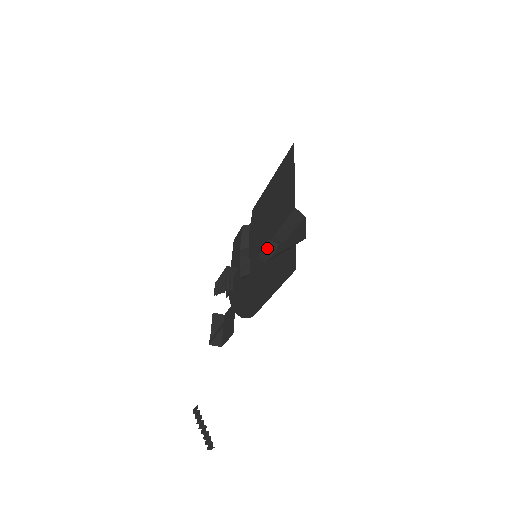
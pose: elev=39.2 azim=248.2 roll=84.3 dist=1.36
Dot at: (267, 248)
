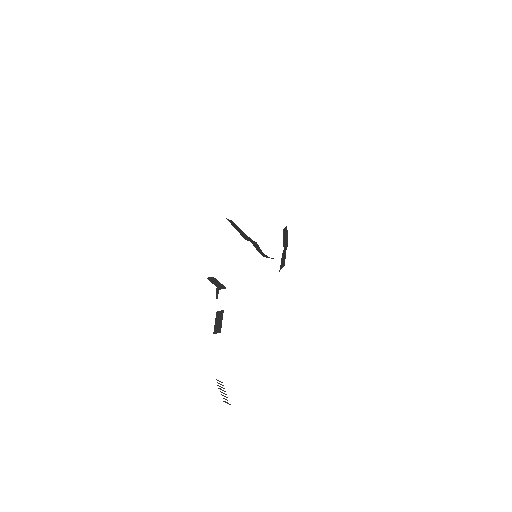
Dot at: (256, 247)
